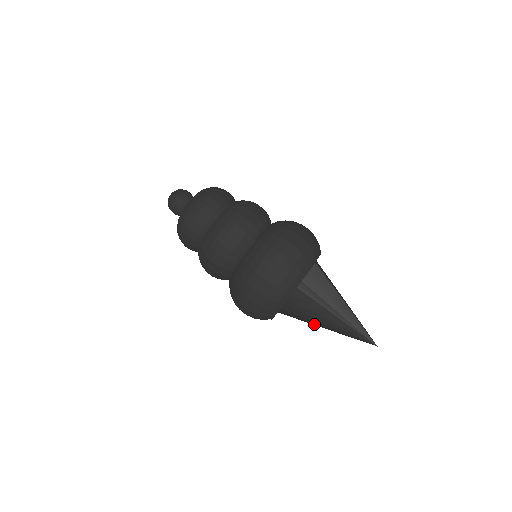
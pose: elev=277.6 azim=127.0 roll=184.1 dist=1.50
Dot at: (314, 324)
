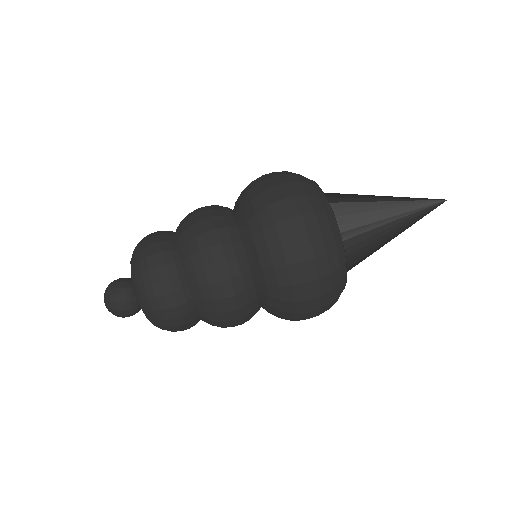
Dot at: occluded
